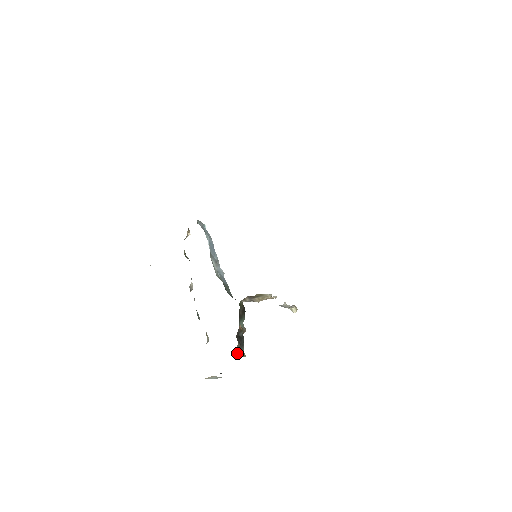
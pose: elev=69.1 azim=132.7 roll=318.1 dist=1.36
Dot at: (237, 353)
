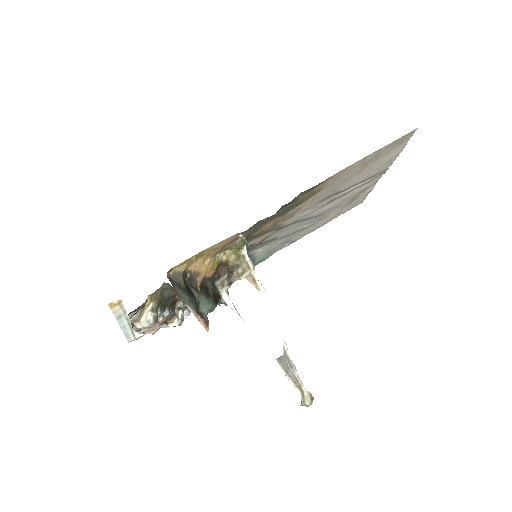
Dot at: (173, 285)
